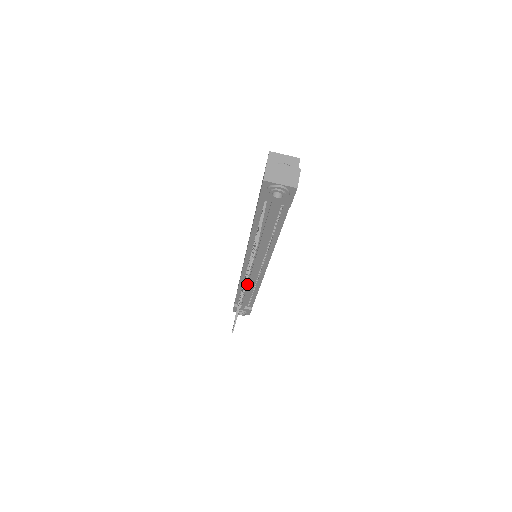
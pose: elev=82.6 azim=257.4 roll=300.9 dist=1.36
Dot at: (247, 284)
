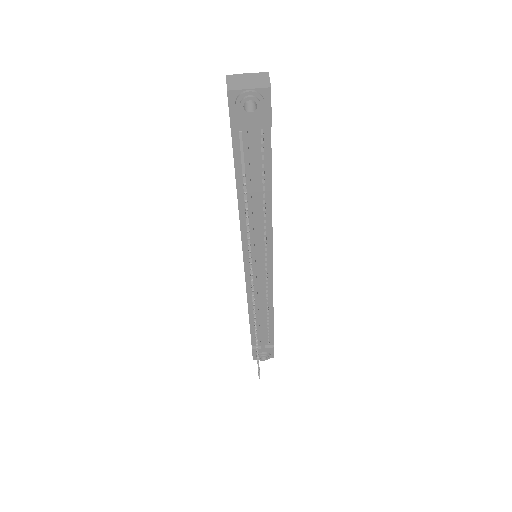
Dot at: (257, 303)
